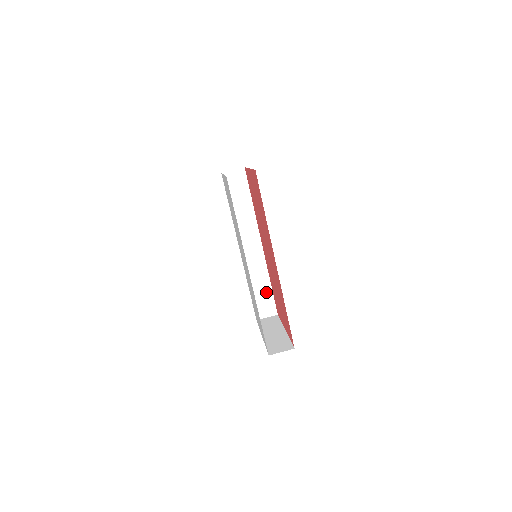
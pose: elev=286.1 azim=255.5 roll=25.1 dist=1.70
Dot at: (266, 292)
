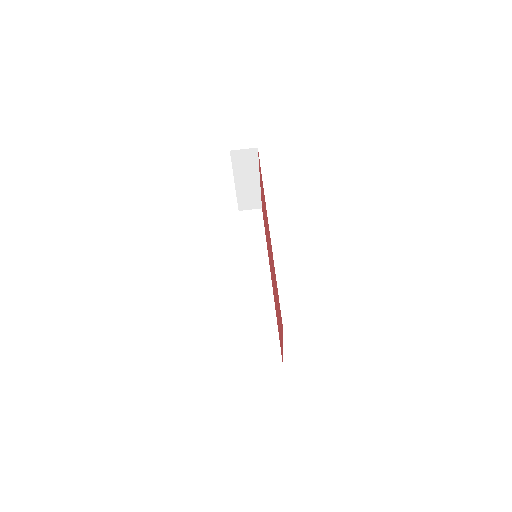
Dot at: (270, 332)
